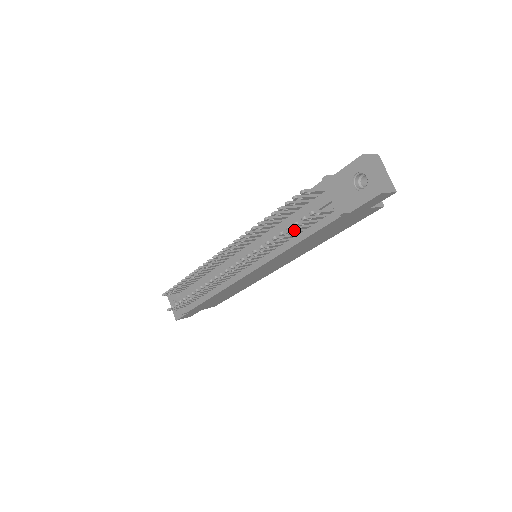
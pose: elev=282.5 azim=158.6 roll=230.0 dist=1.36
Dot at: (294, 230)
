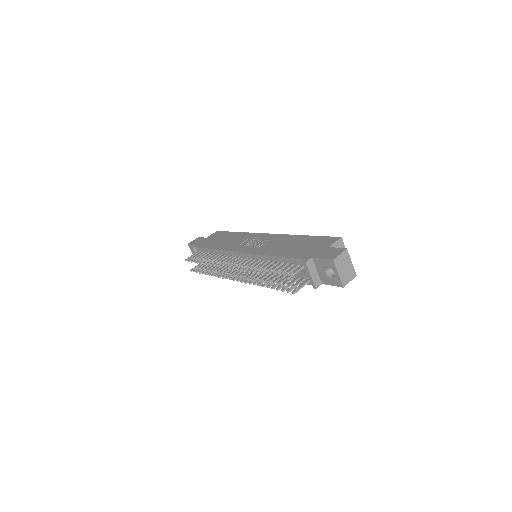
Dot at: (282, 281)
